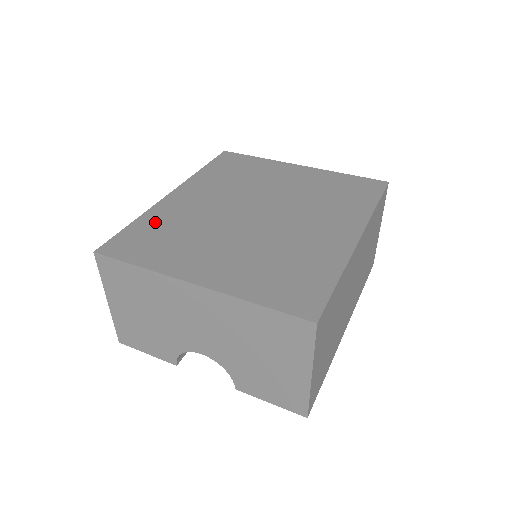
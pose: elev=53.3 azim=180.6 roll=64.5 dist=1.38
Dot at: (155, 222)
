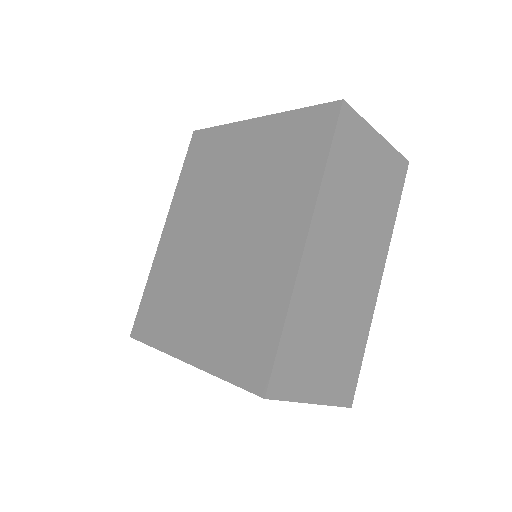
Dot at: (157, 282)
